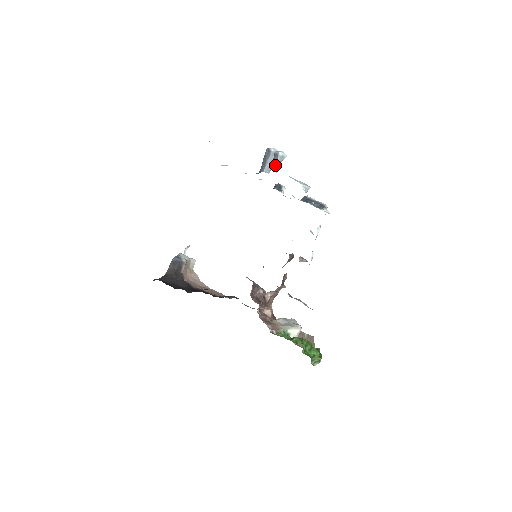
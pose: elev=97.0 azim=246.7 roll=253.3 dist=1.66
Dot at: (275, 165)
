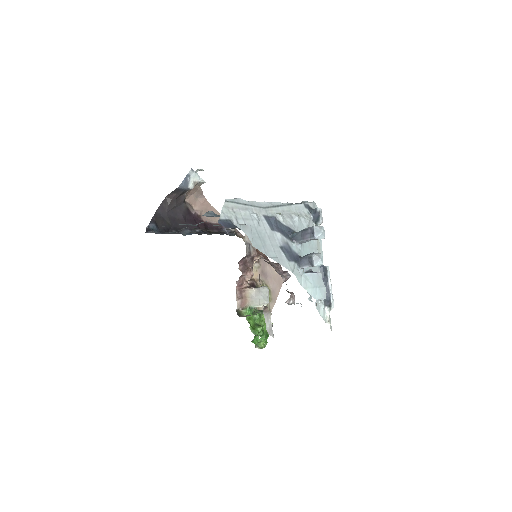
Dot at: (304, 267)
